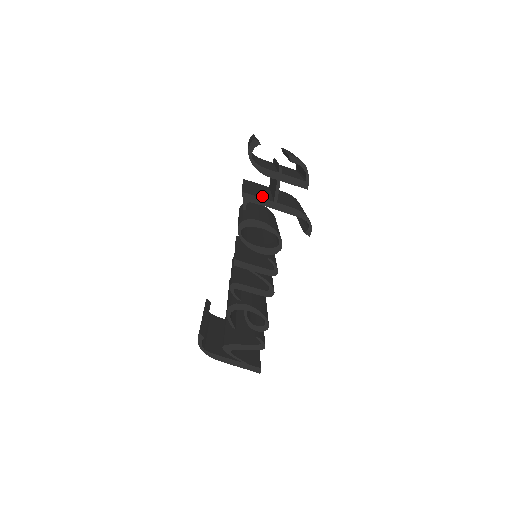
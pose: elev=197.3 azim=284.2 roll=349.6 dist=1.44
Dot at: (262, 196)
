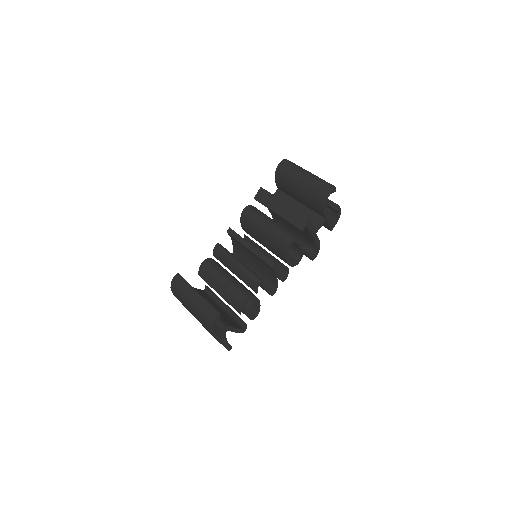
Dot at: occluded
